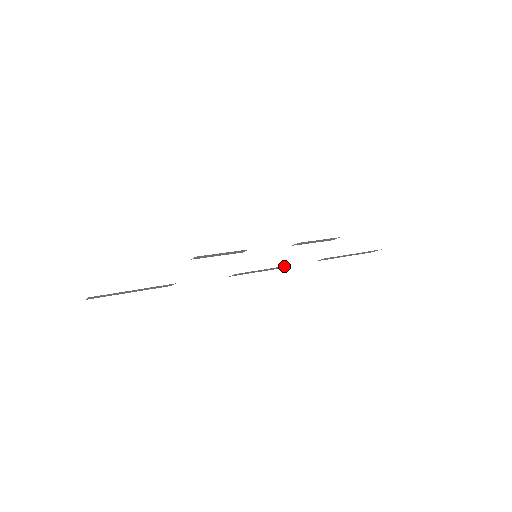
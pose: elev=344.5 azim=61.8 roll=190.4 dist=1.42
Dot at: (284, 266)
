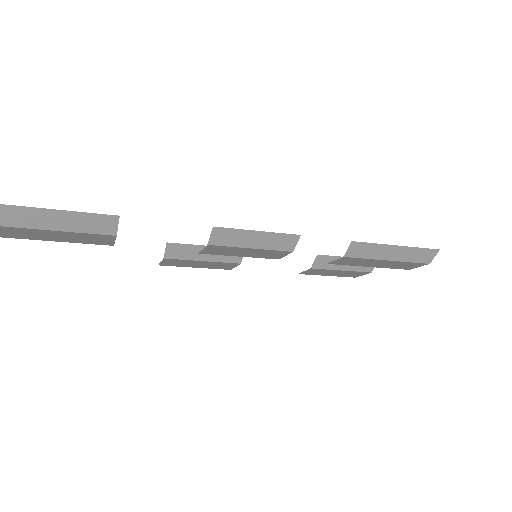
Dot at: (291, 237)
